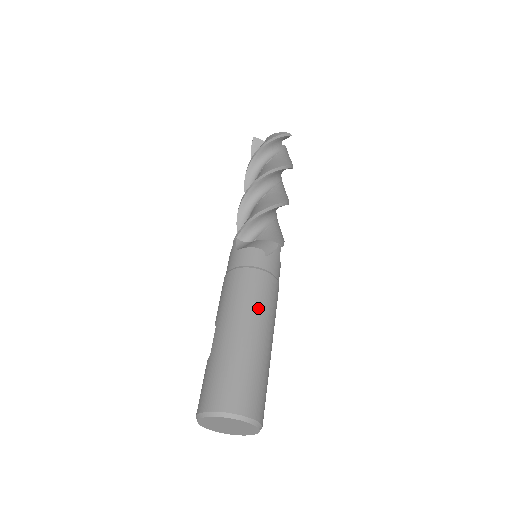
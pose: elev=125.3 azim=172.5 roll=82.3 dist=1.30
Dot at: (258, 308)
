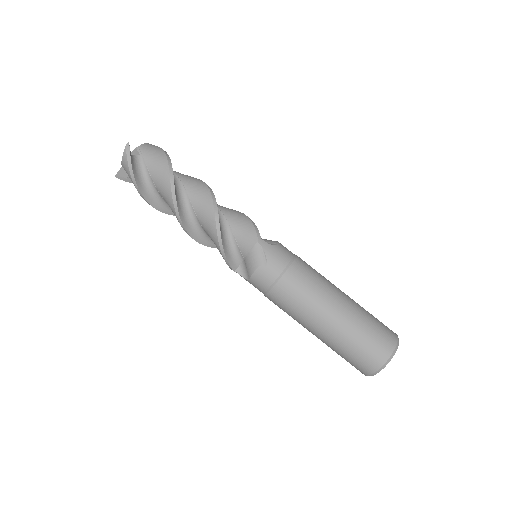
Dot at: (312, 303)
